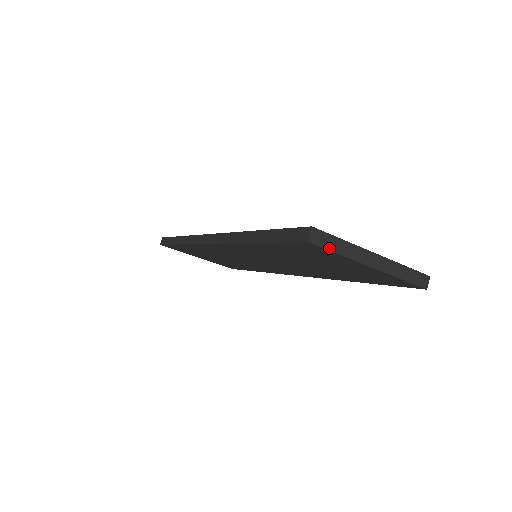
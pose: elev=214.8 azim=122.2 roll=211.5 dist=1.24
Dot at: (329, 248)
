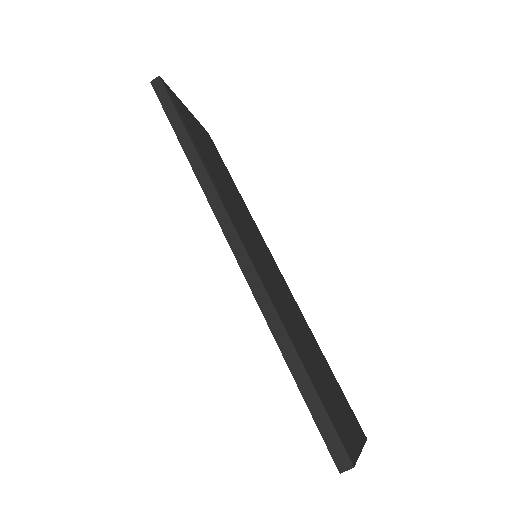
Dot at: occluded
